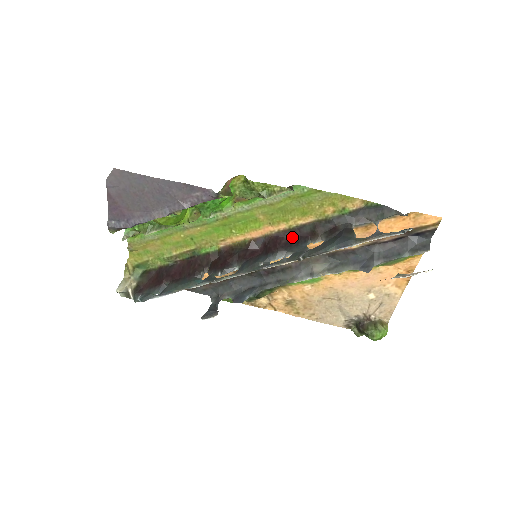
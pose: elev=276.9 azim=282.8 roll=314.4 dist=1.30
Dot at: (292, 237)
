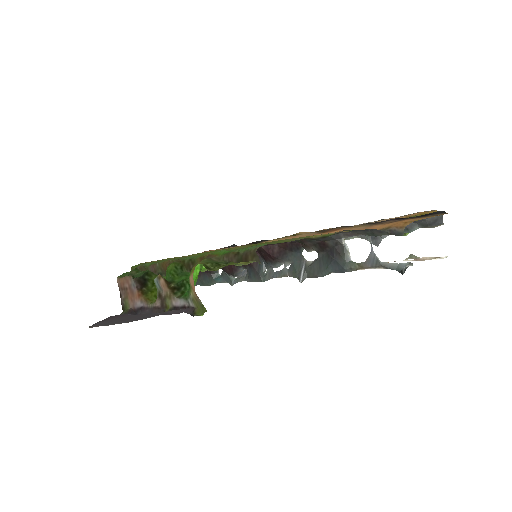
Dot at: (282, 244)
